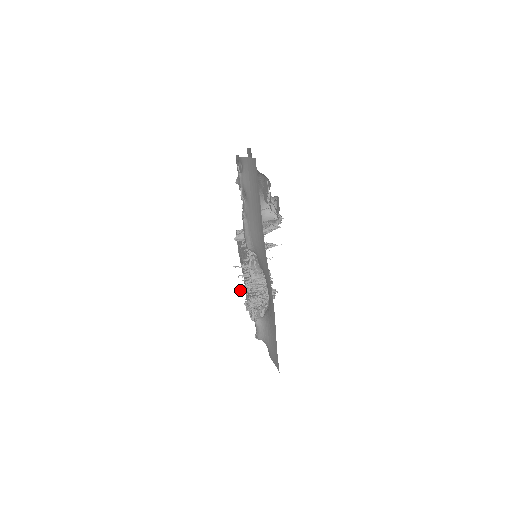
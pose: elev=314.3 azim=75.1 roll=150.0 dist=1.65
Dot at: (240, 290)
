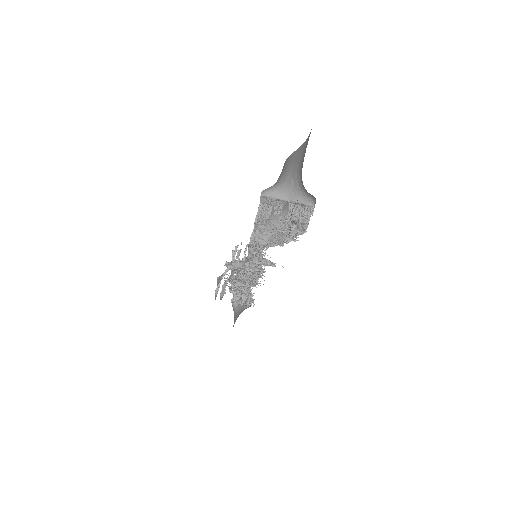
Dot at: (225, 280)
